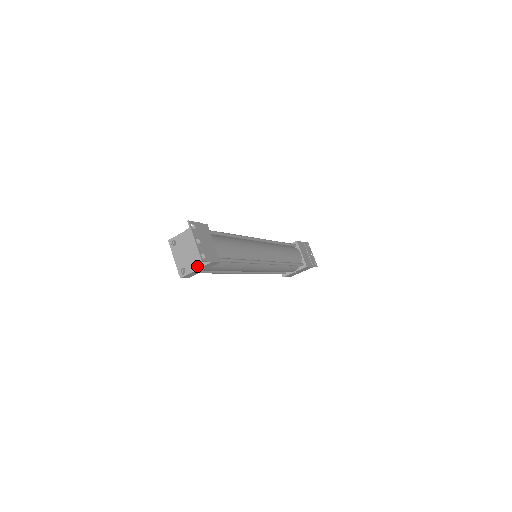
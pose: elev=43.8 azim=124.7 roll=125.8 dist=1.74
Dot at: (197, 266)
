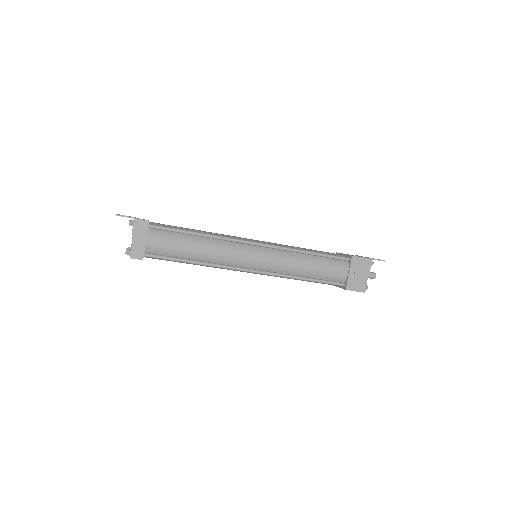
Dot at: (132, 235)
